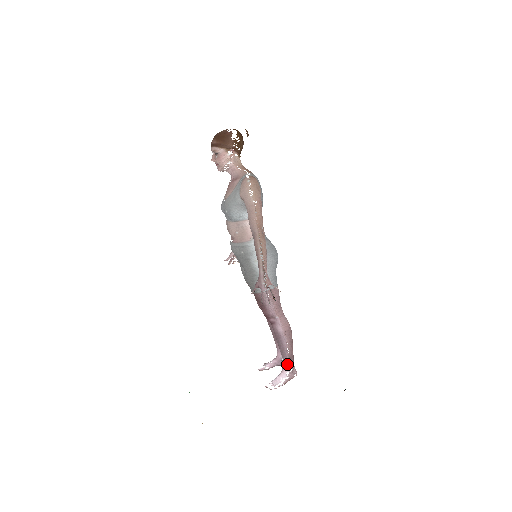
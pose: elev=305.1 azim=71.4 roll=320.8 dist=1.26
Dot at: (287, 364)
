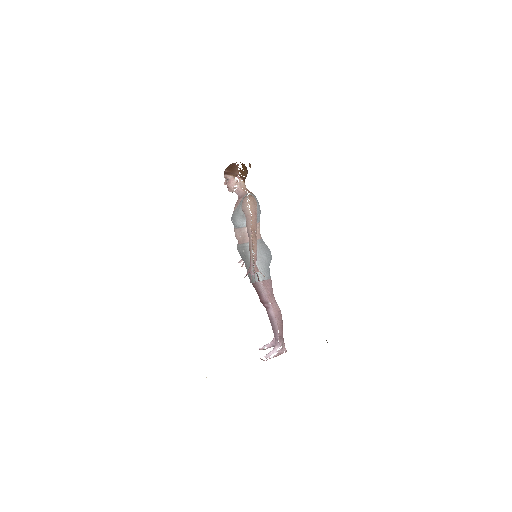
Dot at: (278, 342)
